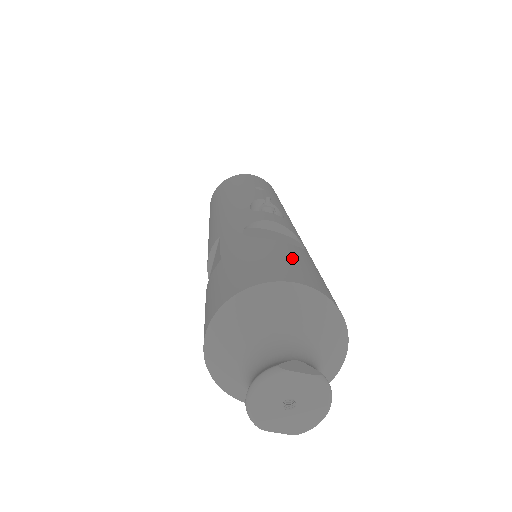
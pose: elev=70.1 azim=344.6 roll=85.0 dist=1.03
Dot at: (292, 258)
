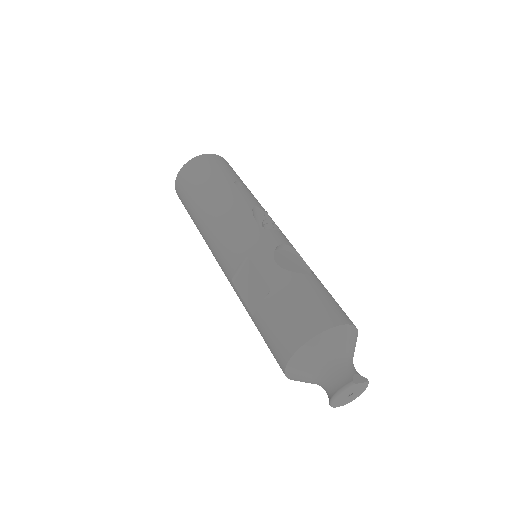
Dot at: (325, 295)
